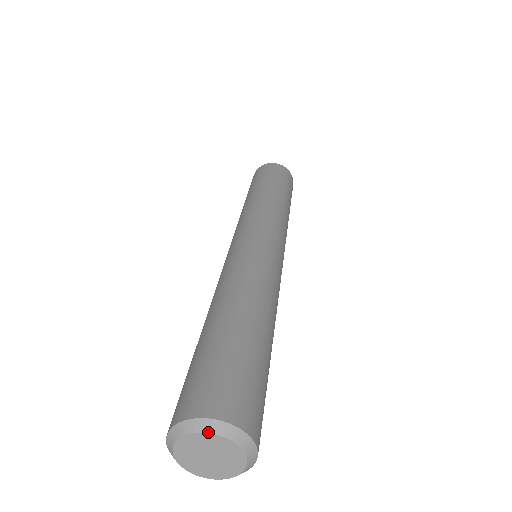
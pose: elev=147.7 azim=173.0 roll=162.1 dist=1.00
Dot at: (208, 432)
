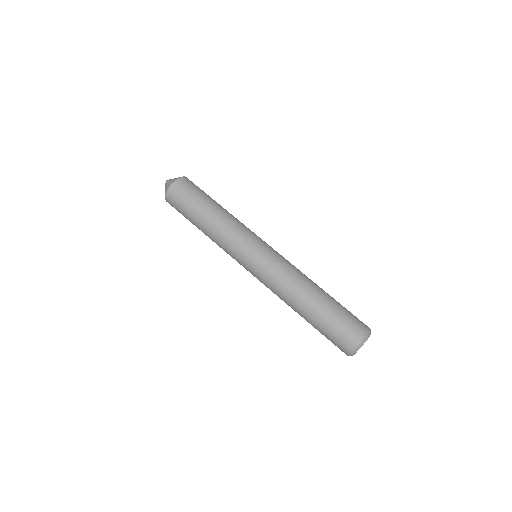
Dot at: occluded
